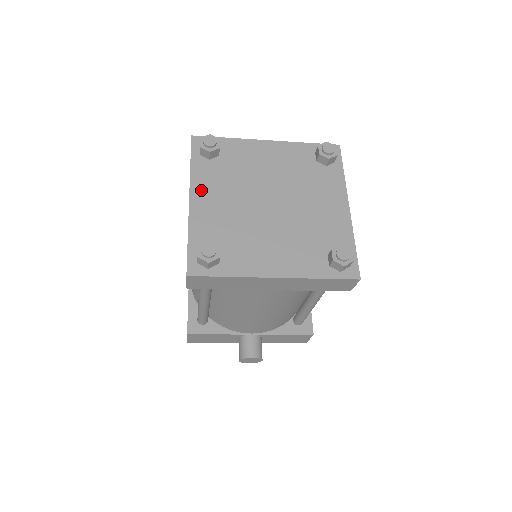
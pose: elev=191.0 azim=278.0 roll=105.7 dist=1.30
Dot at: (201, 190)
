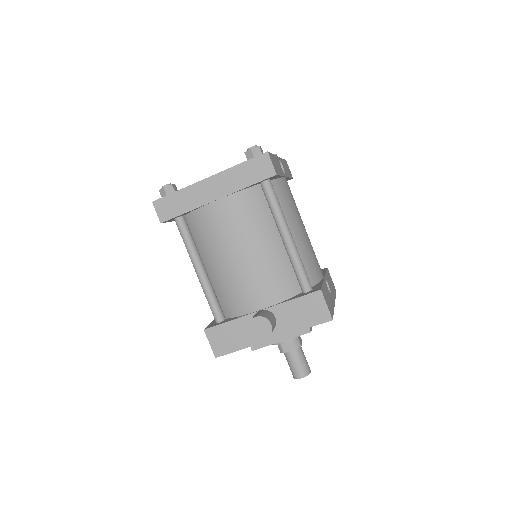
Dot at: occluded
